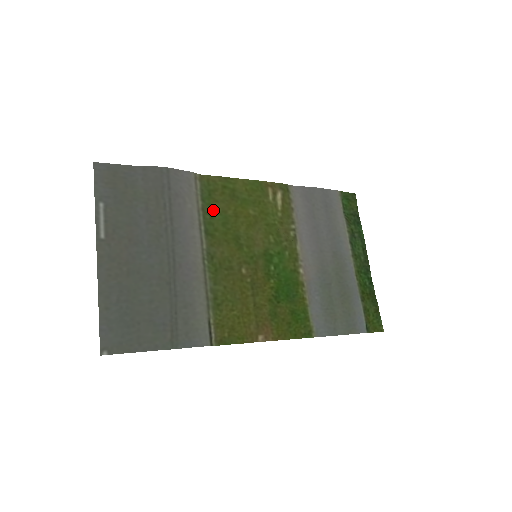
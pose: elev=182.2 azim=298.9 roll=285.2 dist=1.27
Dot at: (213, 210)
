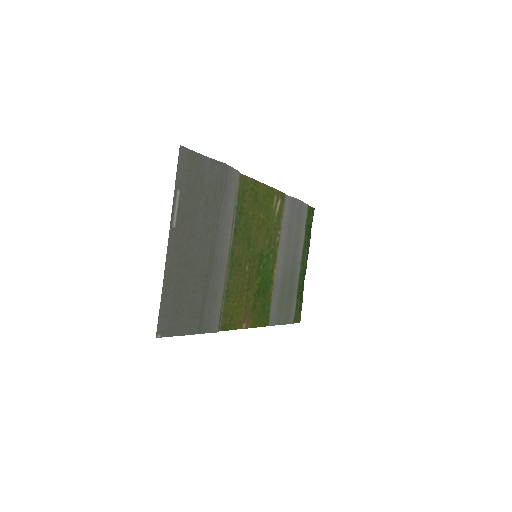
Dot at: (242, 210)
